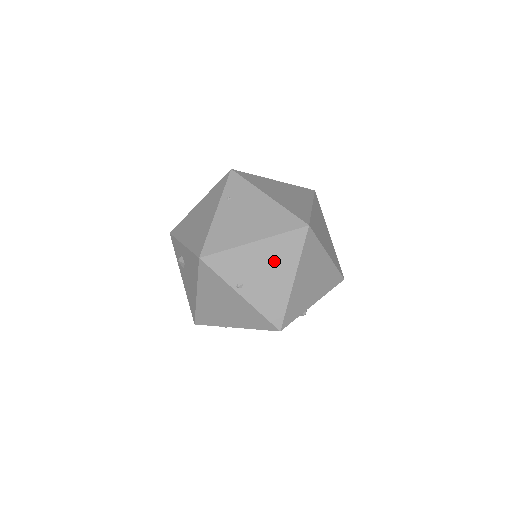
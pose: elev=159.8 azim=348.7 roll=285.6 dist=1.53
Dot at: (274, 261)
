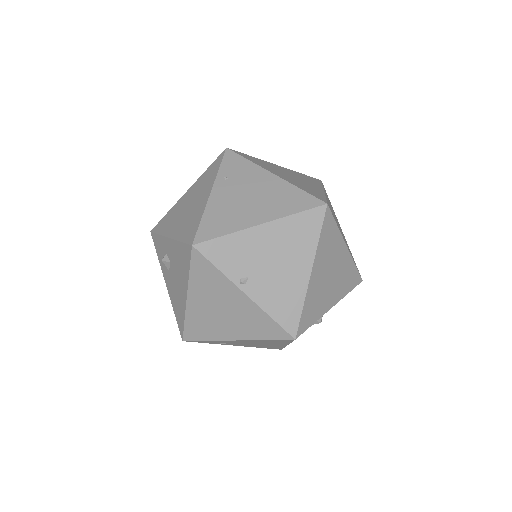
Dot at: (286, 249)
